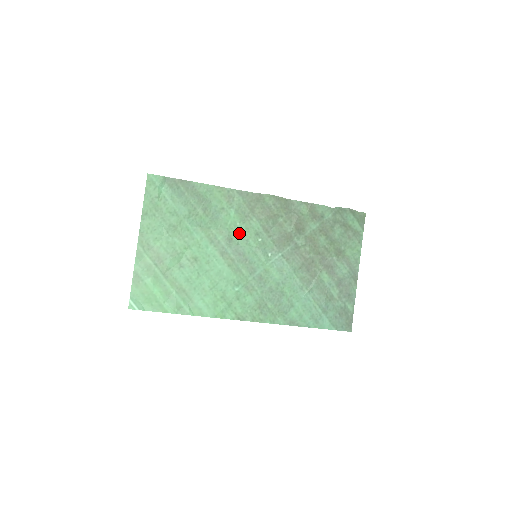
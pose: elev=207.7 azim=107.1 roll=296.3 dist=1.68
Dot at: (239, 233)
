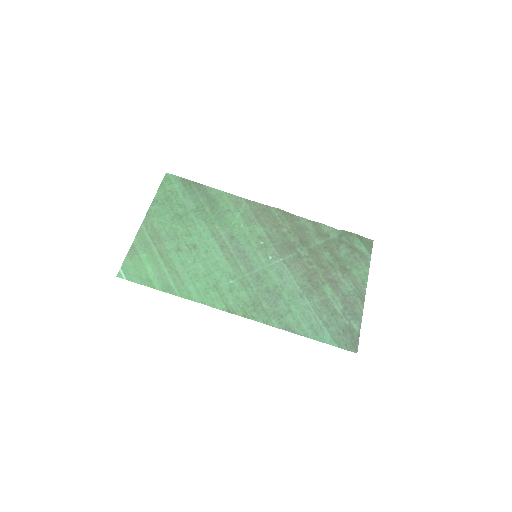
Dot at: (242, 233)
